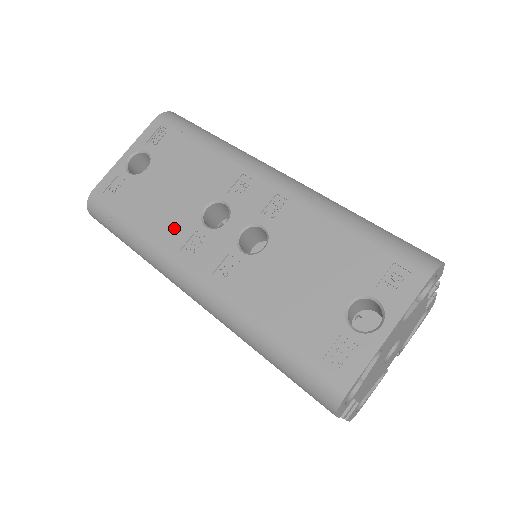
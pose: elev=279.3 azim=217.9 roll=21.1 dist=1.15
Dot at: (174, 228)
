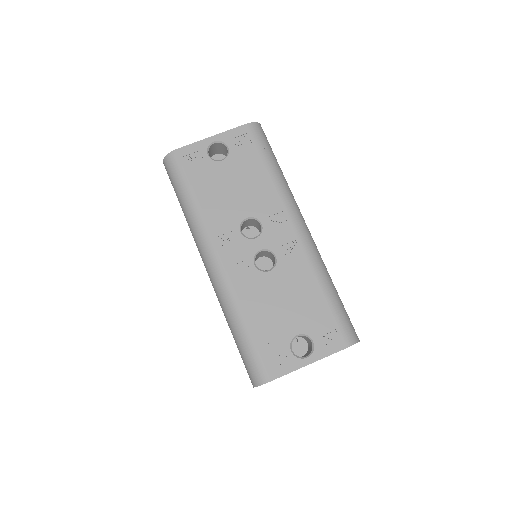
Dot at: (220, 219)
